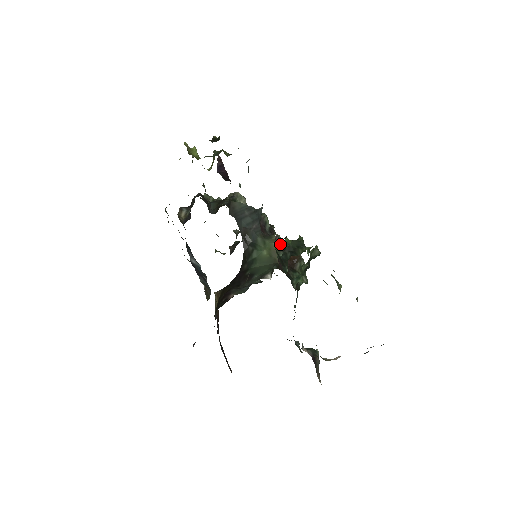
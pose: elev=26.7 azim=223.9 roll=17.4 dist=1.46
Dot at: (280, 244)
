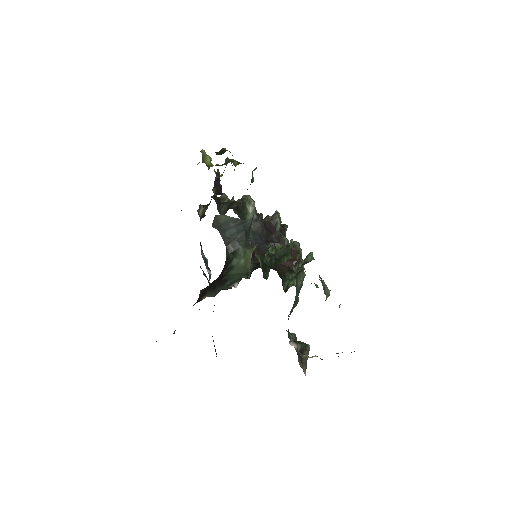
Dot at: (271, 250)
